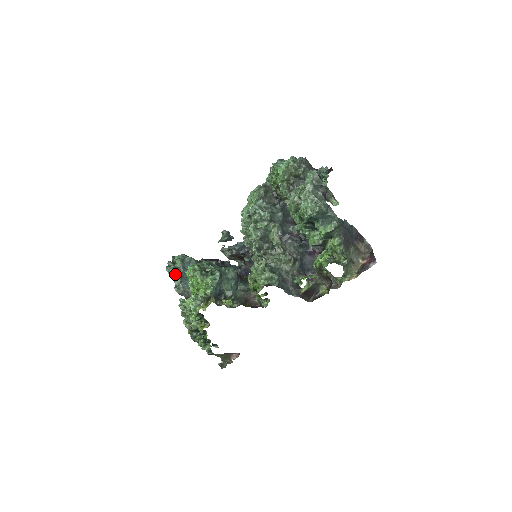
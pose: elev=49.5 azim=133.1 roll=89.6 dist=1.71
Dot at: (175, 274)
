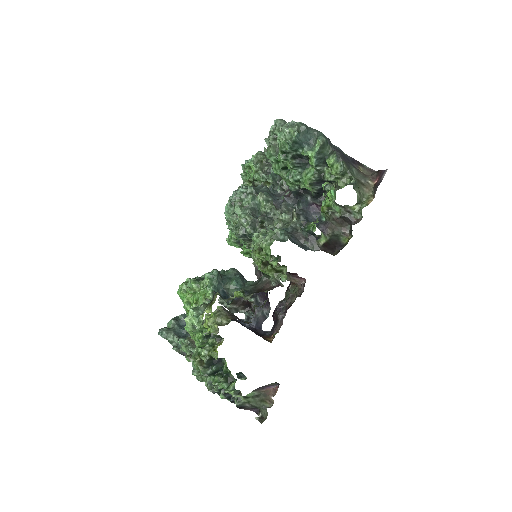
Dot at: (170, 334)
